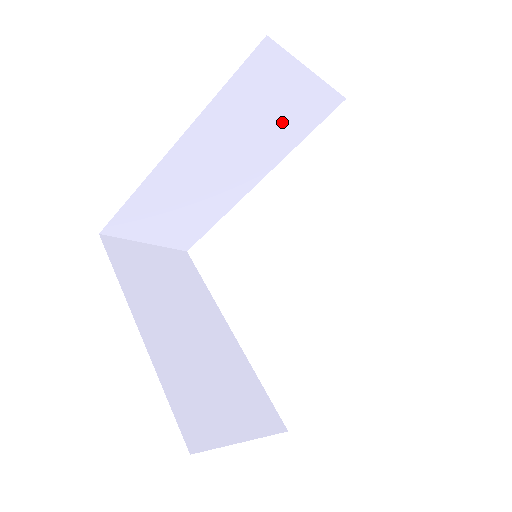
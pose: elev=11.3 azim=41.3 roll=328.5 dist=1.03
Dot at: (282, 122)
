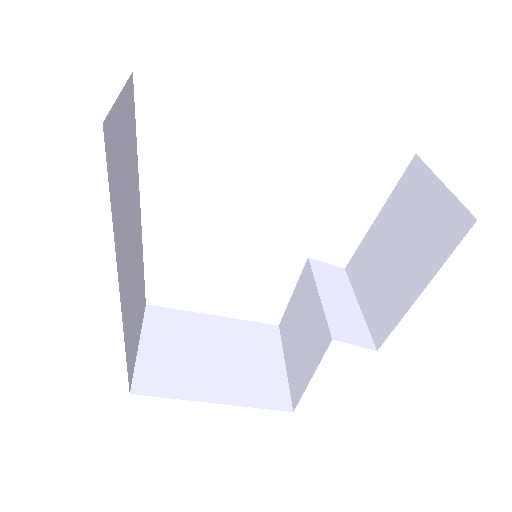
Dot at: occluded
